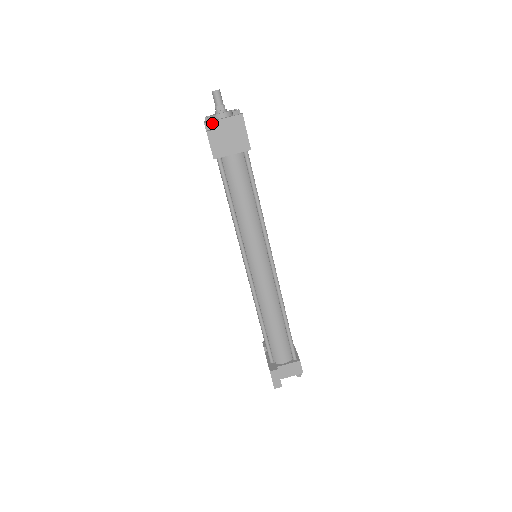
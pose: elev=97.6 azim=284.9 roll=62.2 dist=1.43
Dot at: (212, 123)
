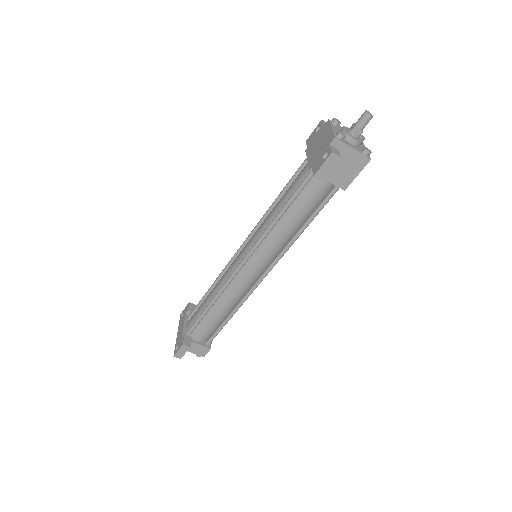
Dot at: (341, 143)
